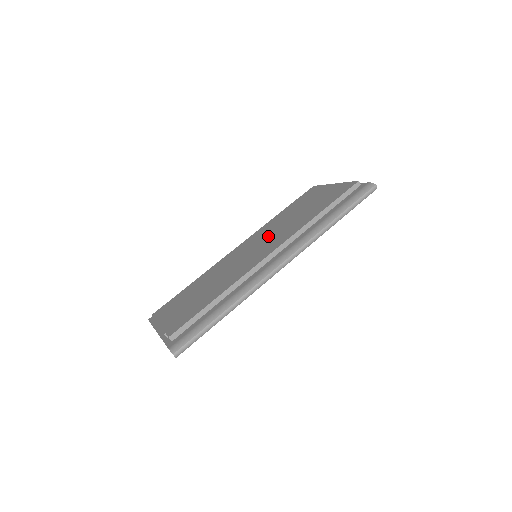
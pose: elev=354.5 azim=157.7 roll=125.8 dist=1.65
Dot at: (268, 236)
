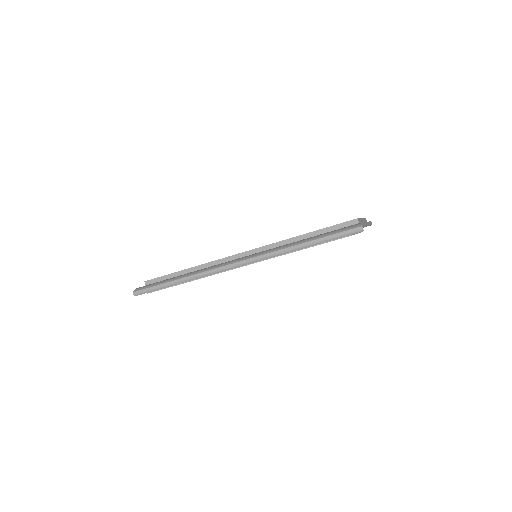
Dot at: occluded
